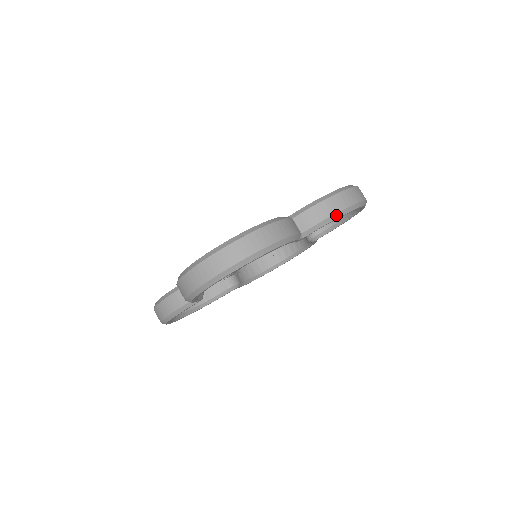
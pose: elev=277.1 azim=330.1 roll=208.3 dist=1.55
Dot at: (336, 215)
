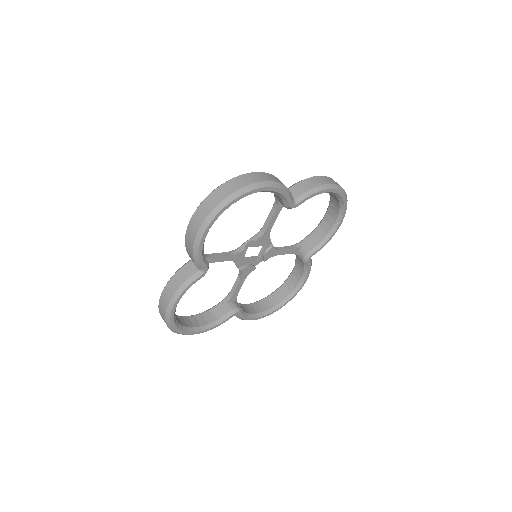
Dot at: (321, 187)
